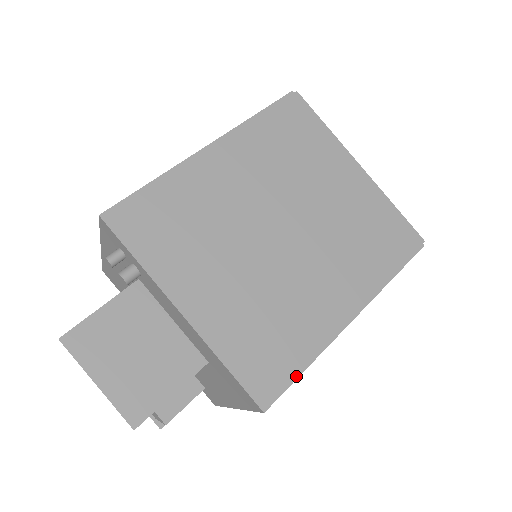
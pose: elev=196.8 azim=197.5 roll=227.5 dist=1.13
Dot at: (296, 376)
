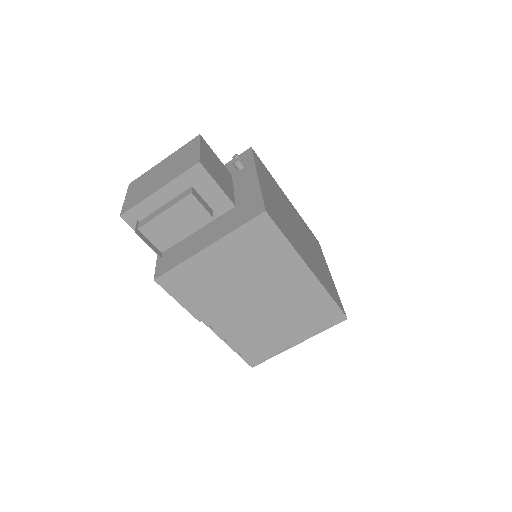
Dot at: (282, 232)
